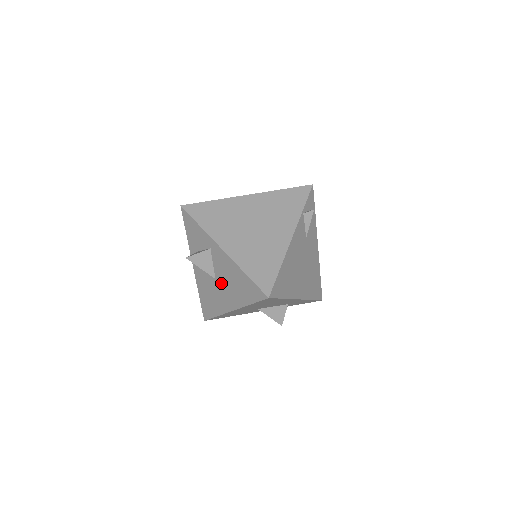
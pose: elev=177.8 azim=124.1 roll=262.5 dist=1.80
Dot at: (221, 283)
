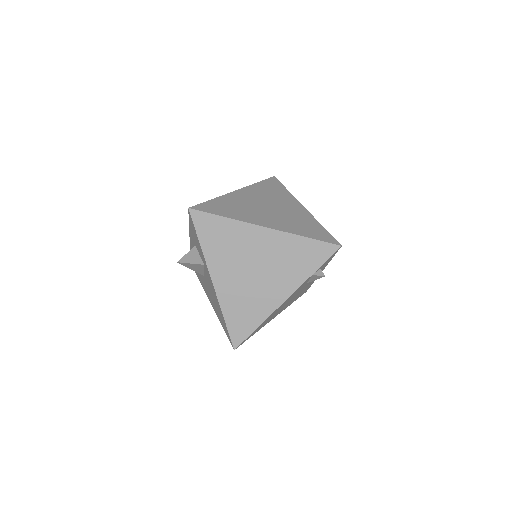
Dot at: (207, 284)
